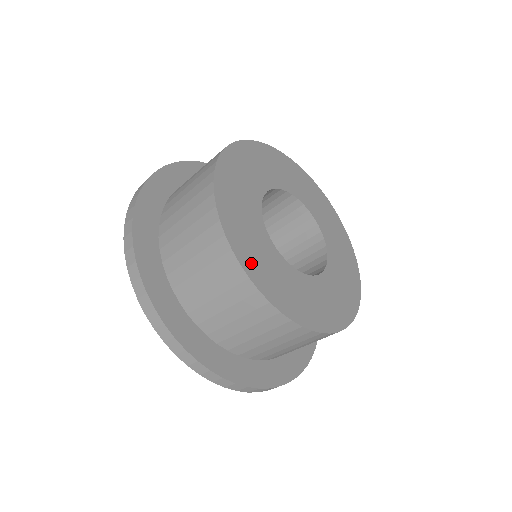
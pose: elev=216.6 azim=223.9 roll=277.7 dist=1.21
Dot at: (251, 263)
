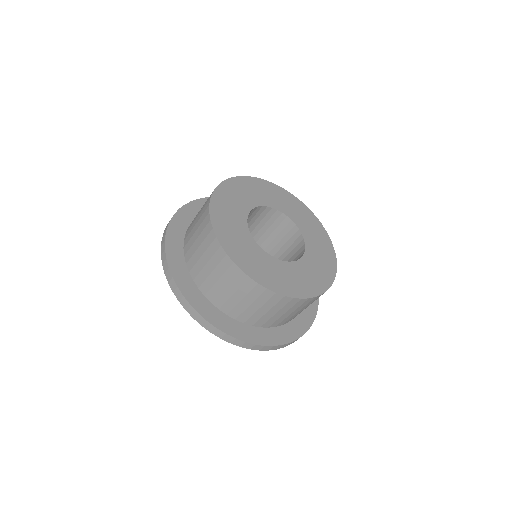
Dot at: (263, 278)
